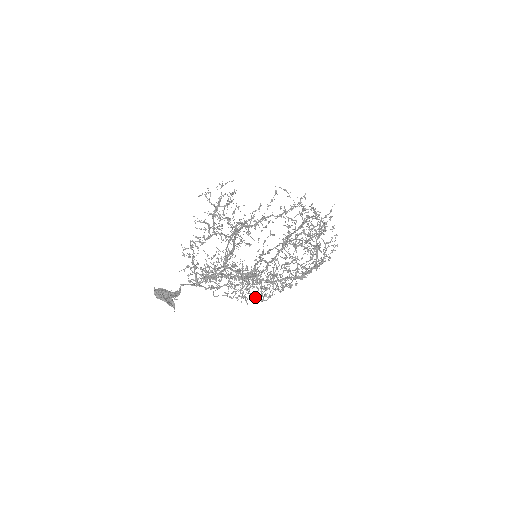
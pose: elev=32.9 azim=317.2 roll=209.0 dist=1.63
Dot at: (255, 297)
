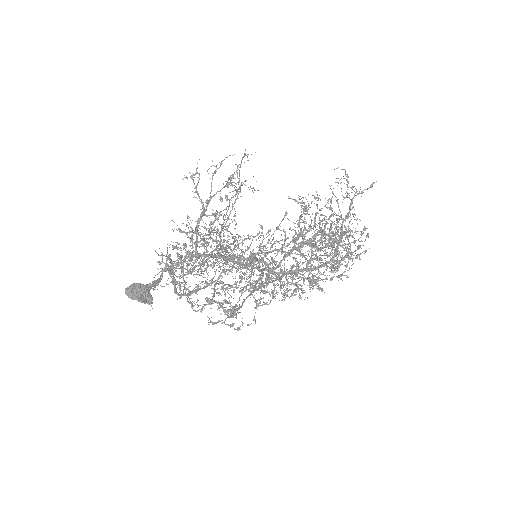
Dot at: occluded
